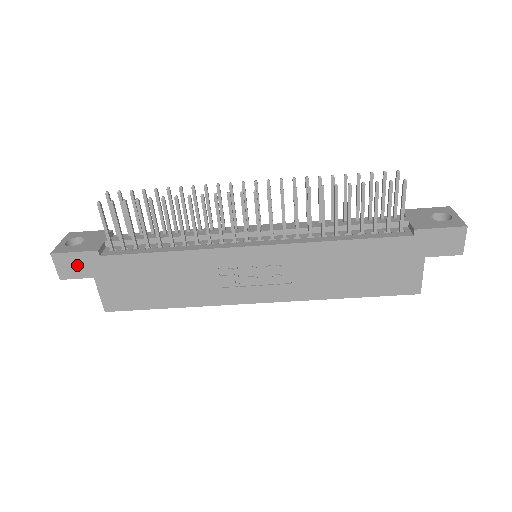
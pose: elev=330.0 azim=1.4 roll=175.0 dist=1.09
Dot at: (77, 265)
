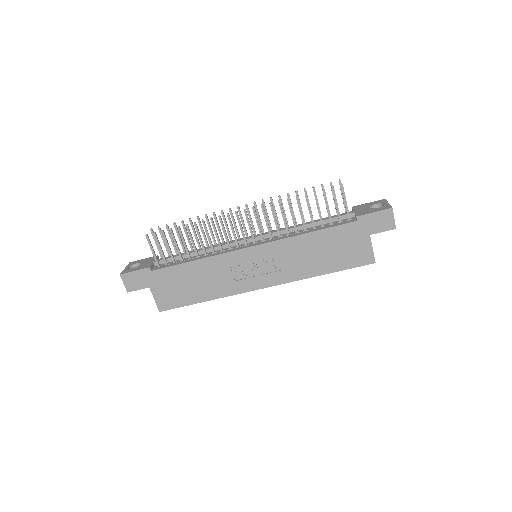
Dot at: (137, 280)
